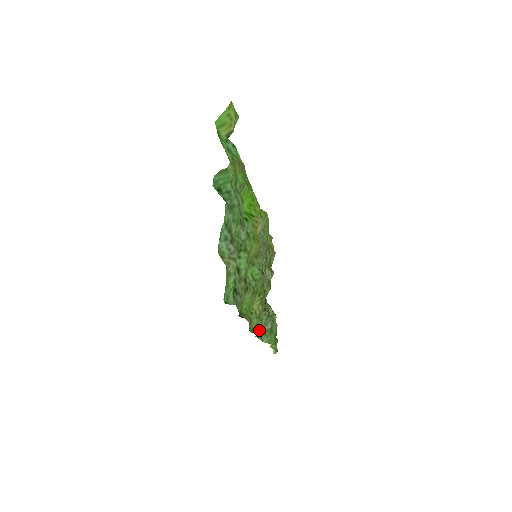
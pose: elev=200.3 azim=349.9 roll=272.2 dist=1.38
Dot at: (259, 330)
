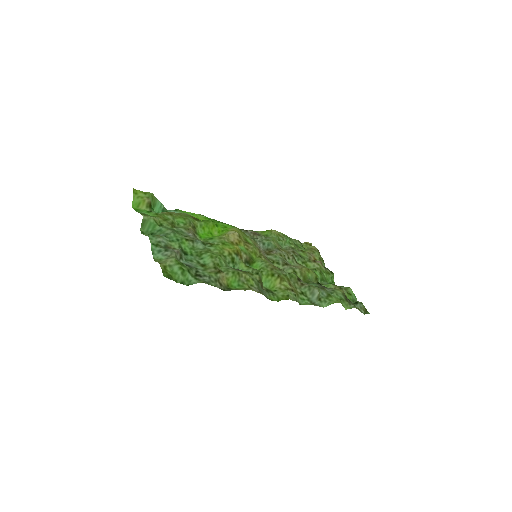
Dot at: (307, 301)
